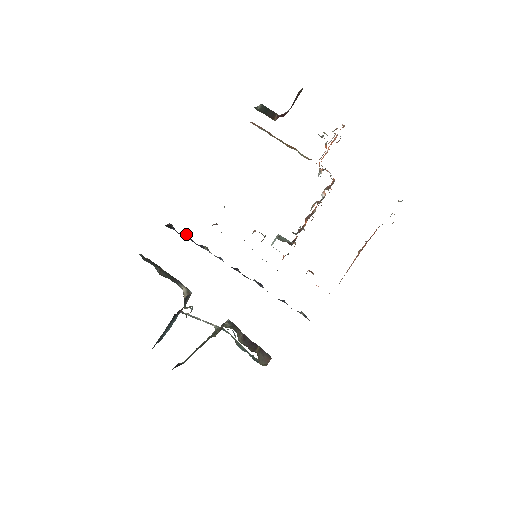
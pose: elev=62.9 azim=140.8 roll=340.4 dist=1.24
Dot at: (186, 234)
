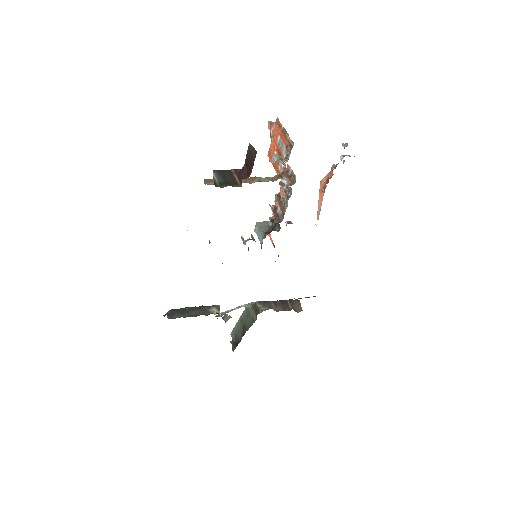
Dot at: occluded
